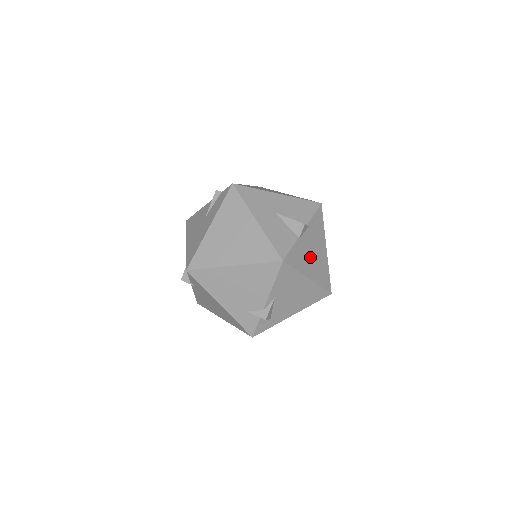
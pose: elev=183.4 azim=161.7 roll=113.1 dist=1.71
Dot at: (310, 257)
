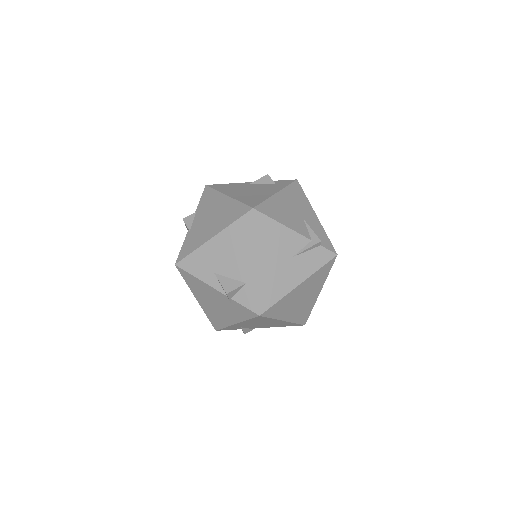
Dot at: occluded
